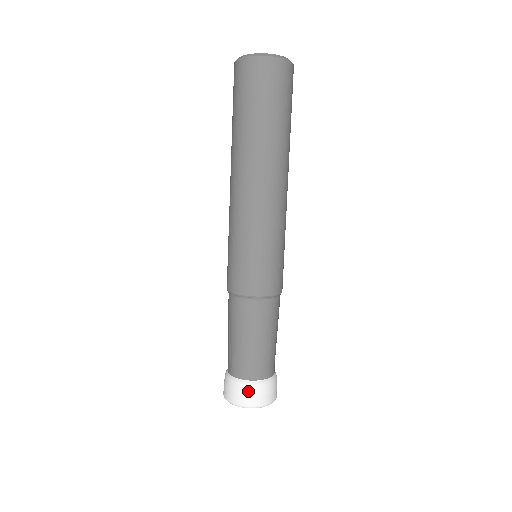
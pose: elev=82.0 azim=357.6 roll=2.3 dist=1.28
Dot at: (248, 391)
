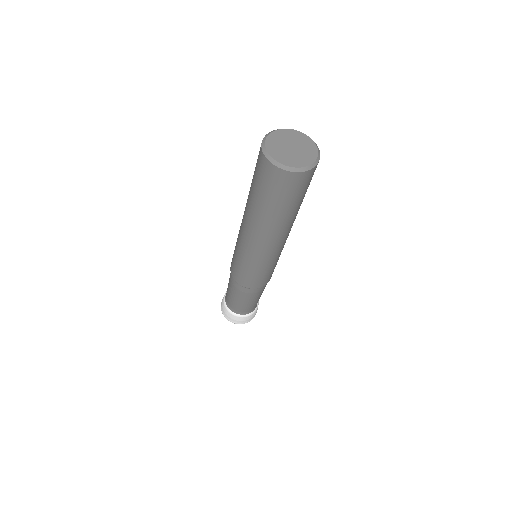
Dot at: (248, 318)
